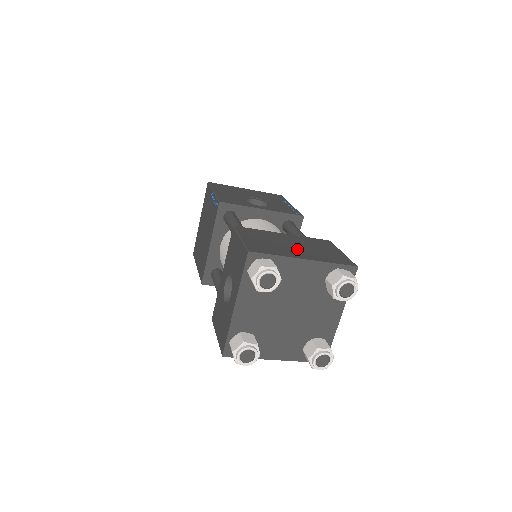
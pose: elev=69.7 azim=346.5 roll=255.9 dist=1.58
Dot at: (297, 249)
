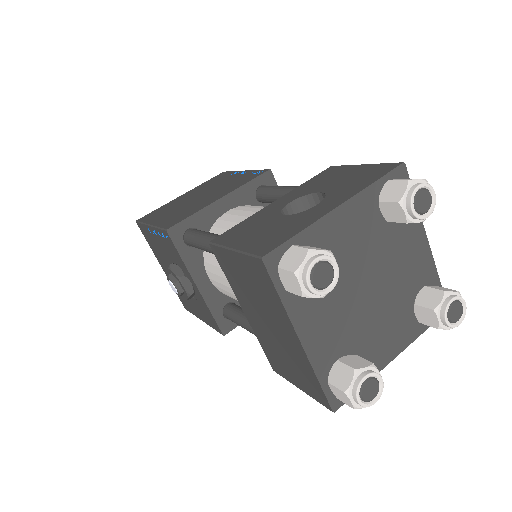
Dot at: occluded
